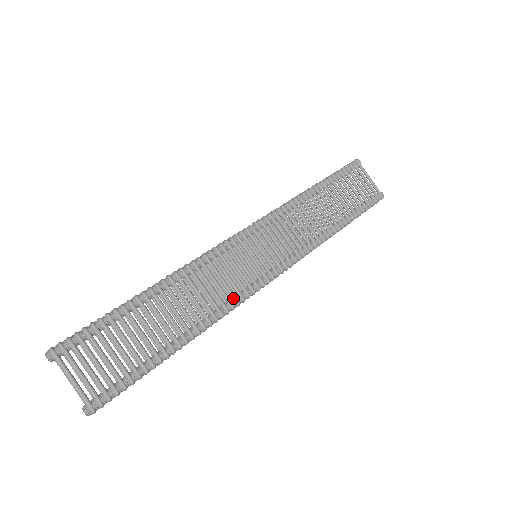
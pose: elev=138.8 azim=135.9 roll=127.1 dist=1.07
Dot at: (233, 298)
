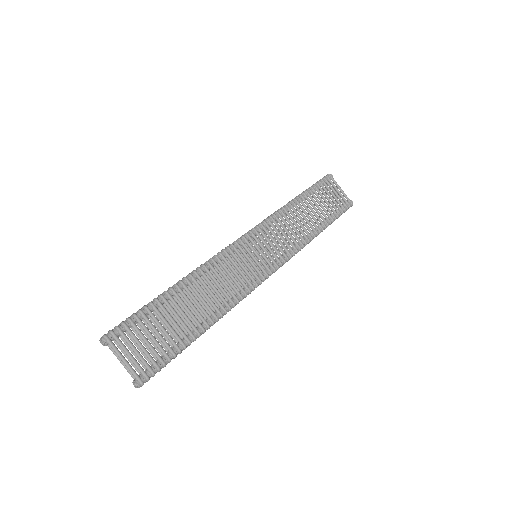
Dot at: (241, 290)
